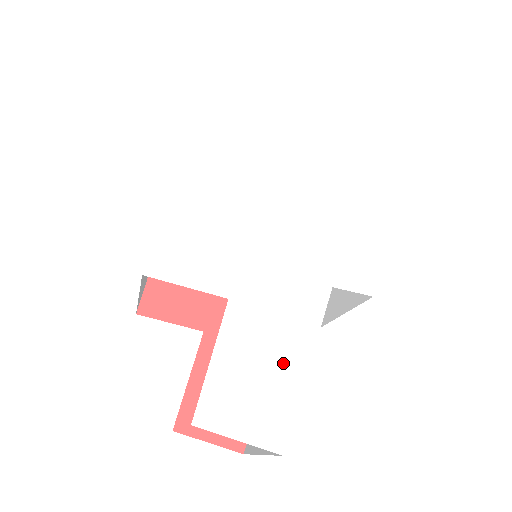
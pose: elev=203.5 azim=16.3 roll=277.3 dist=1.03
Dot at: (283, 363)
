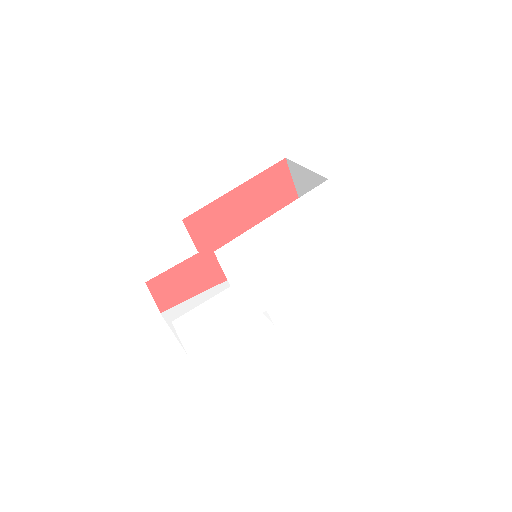
Dot at: (221, 324)
